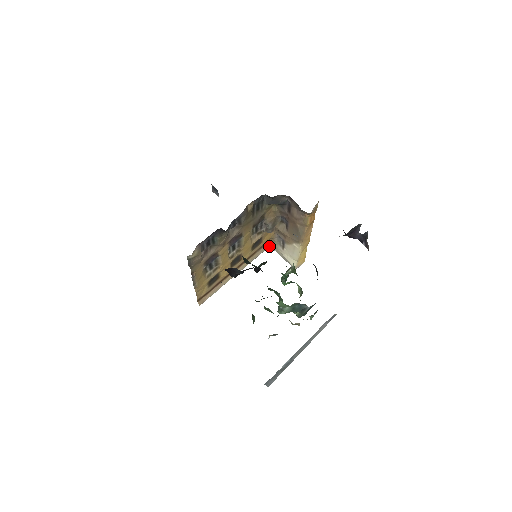
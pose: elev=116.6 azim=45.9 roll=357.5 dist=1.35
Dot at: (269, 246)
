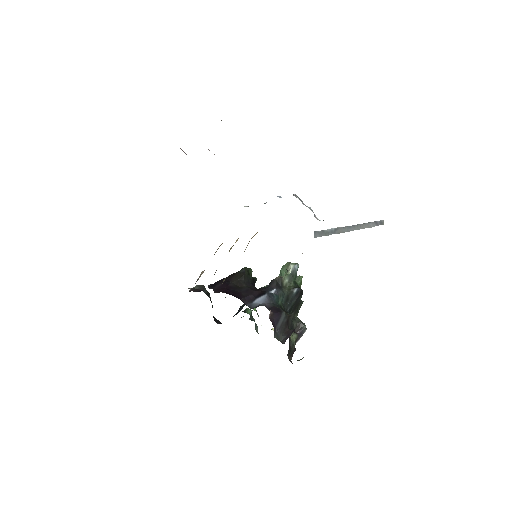
Dot at: occluded
